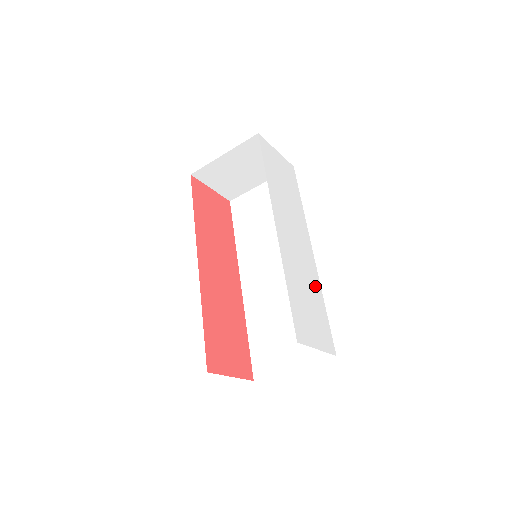
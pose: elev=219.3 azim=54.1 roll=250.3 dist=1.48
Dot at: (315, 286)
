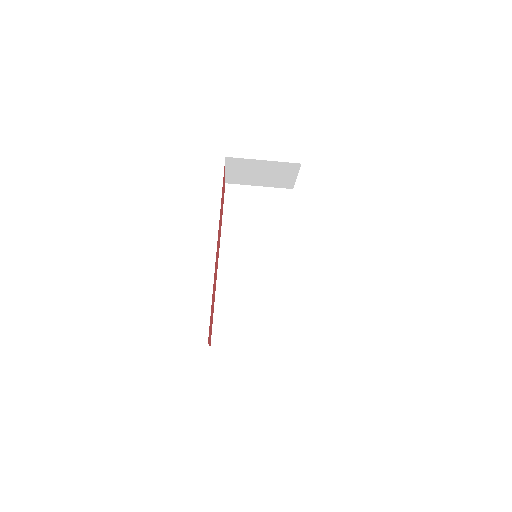
Dot at: occluded
